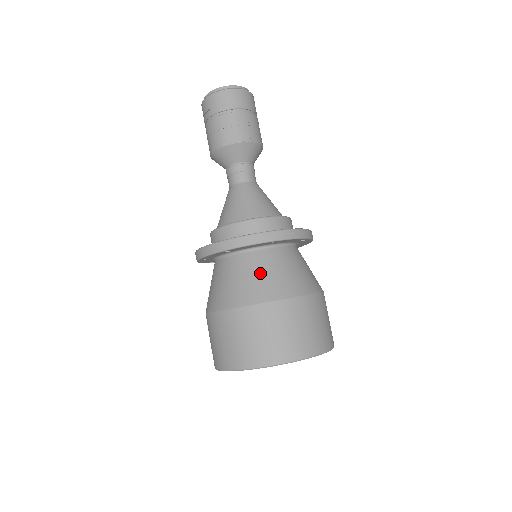
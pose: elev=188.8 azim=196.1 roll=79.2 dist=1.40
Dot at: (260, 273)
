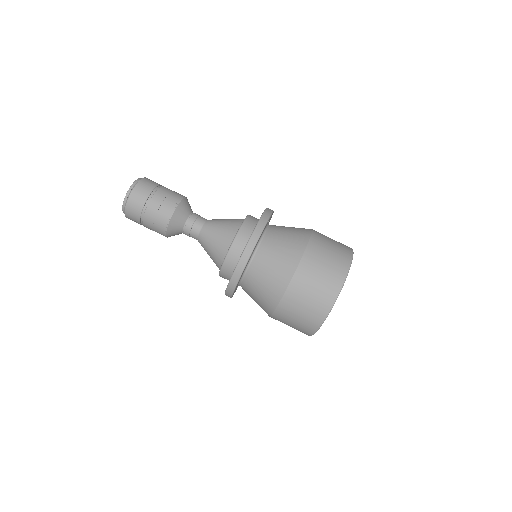
Dot at: (271, 265)
